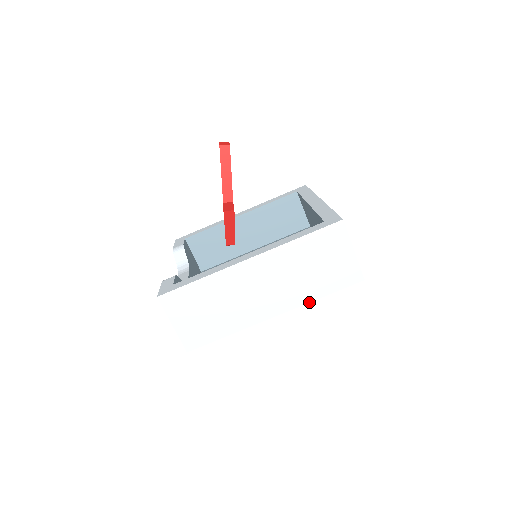
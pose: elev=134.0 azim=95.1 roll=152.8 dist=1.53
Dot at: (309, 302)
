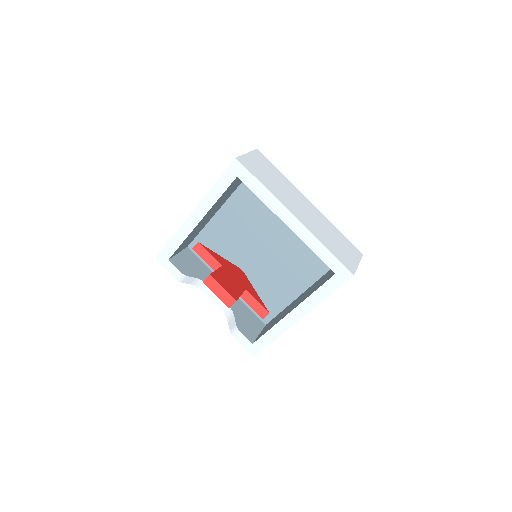
Dot at: occluded
